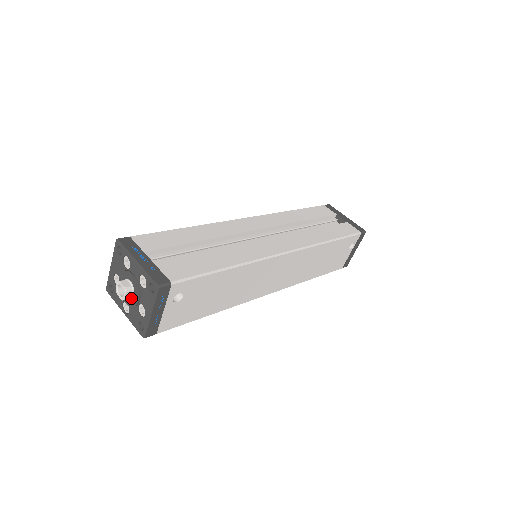
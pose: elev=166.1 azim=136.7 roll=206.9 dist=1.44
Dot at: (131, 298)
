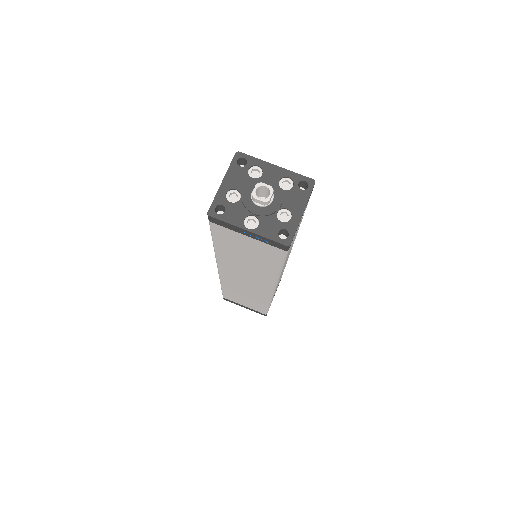
Dot at: (269, 204)
